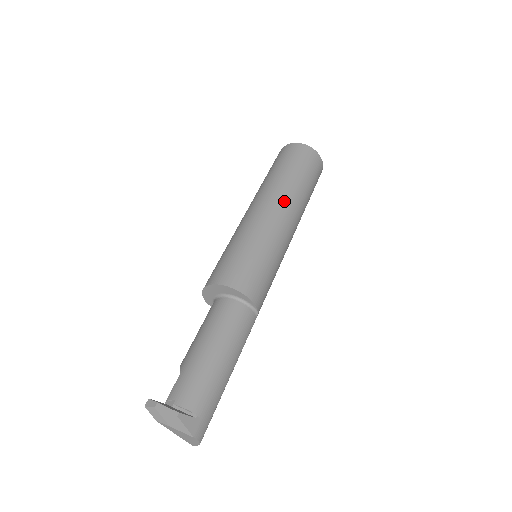
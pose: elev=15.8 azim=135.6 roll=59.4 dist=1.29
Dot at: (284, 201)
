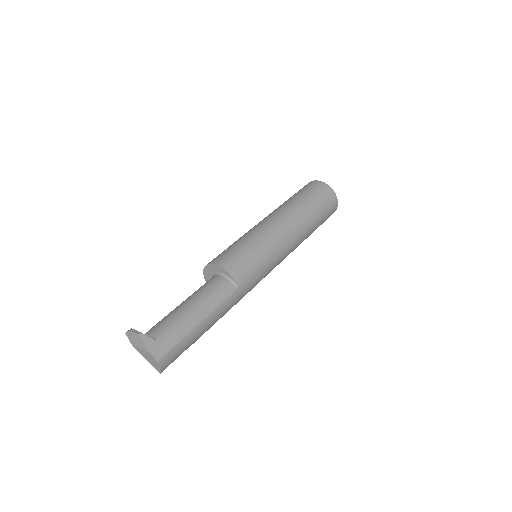
Dot at: (281, 214)
